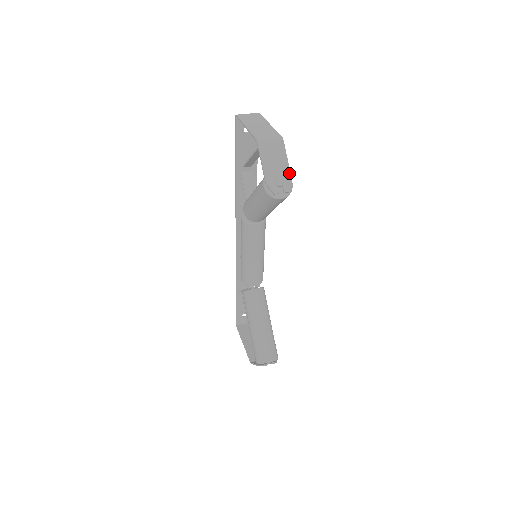
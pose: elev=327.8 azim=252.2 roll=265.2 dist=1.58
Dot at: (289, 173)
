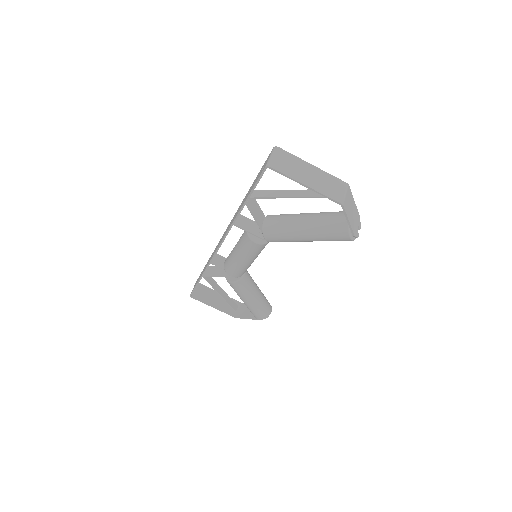
Dot at: (357, 211)
